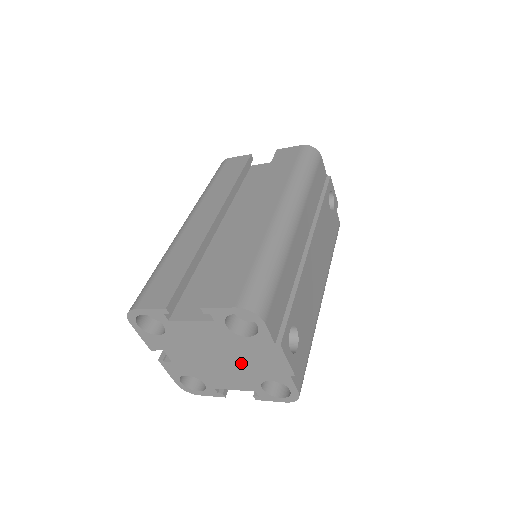
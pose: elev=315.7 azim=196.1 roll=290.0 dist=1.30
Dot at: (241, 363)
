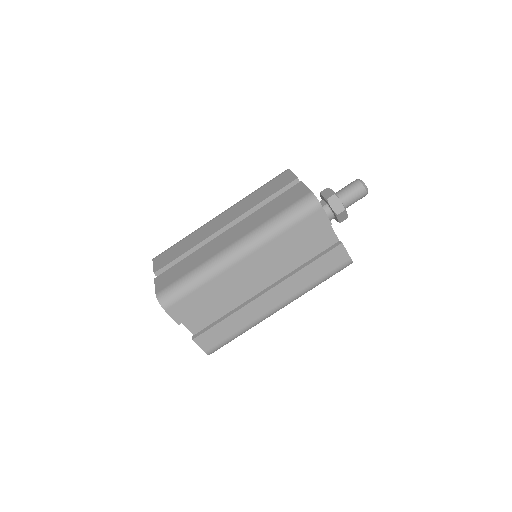
Dot at: occluded
